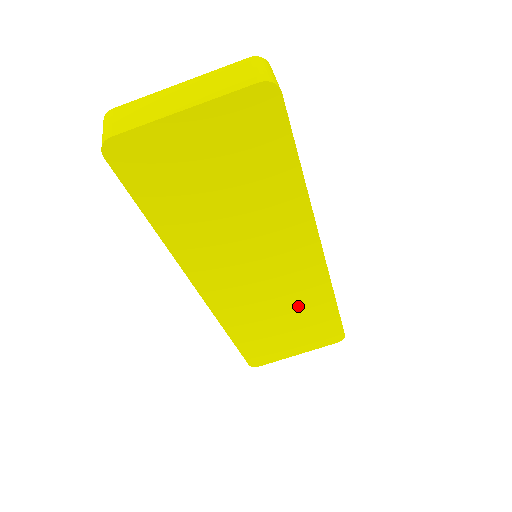
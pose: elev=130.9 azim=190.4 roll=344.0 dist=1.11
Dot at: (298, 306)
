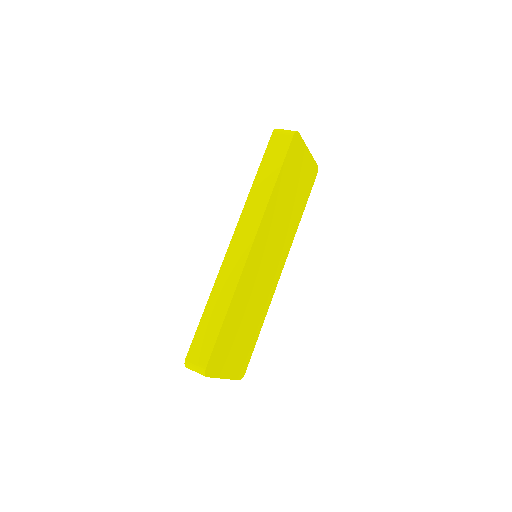
Dot at: (256, 310)
